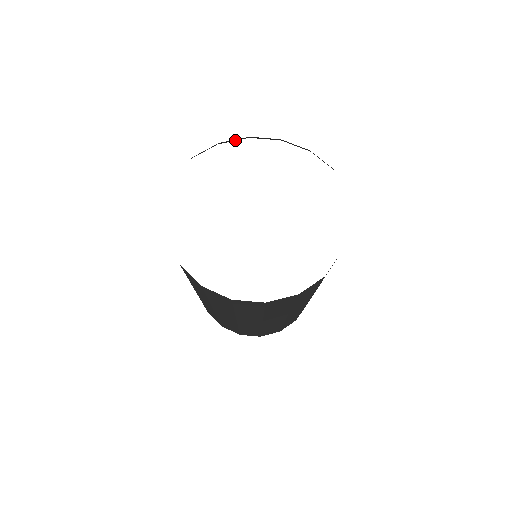
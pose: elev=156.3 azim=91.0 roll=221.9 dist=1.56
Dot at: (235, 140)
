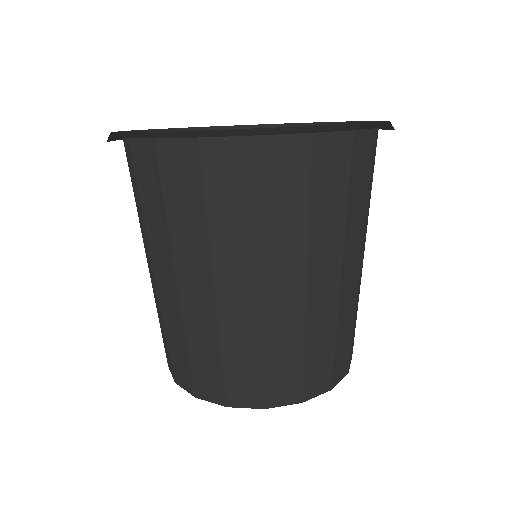
Dot at: occluded
